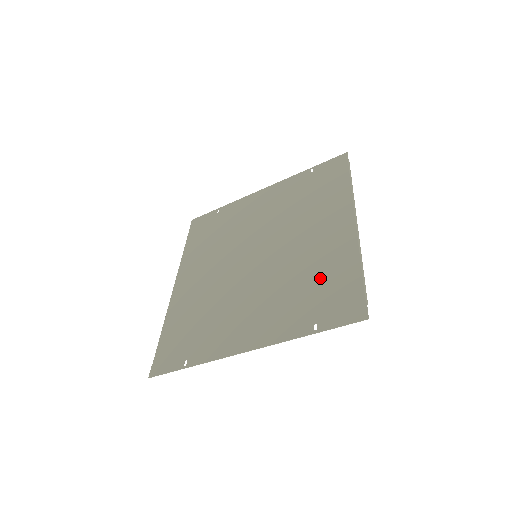
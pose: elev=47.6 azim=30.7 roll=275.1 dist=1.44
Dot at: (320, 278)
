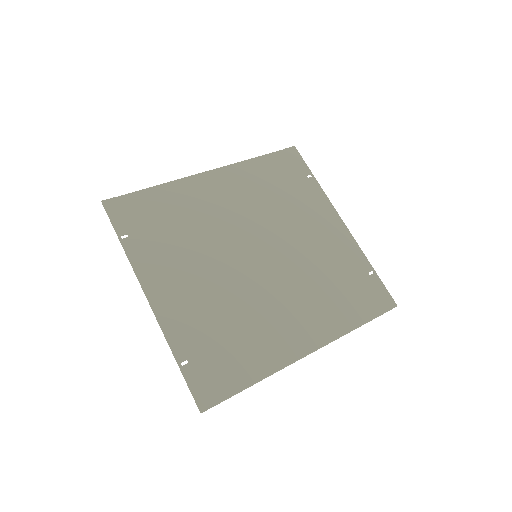
Dot at: (238, 344)
